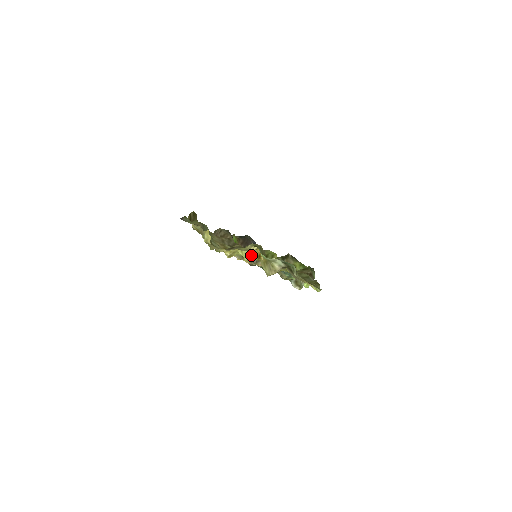
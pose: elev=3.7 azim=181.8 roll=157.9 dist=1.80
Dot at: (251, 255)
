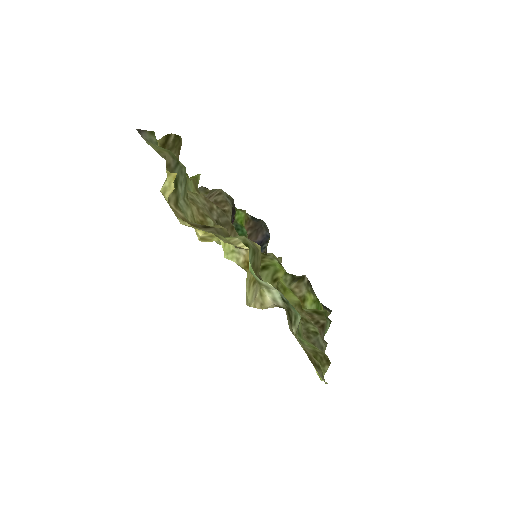
Dot at: (237, 255)
